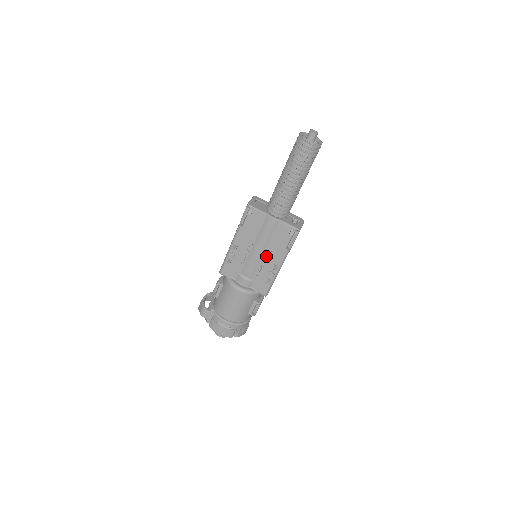
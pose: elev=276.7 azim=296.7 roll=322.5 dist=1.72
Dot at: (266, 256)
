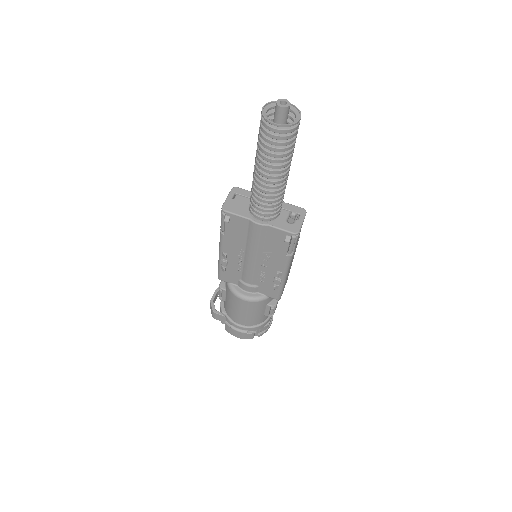
Dot at: (264, 263)
